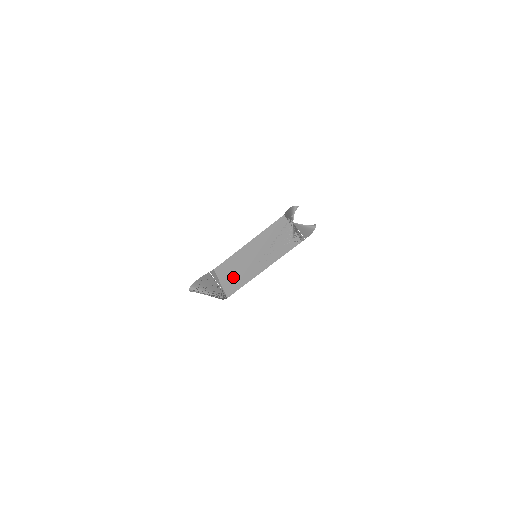
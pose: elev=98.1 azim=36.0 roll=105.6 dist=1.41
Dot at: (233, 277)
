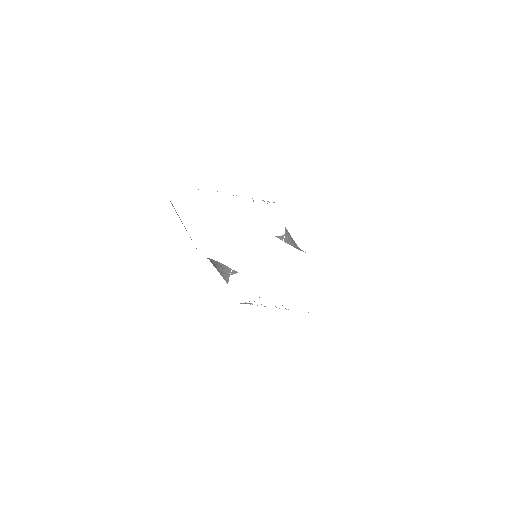
Dot at: occluded
